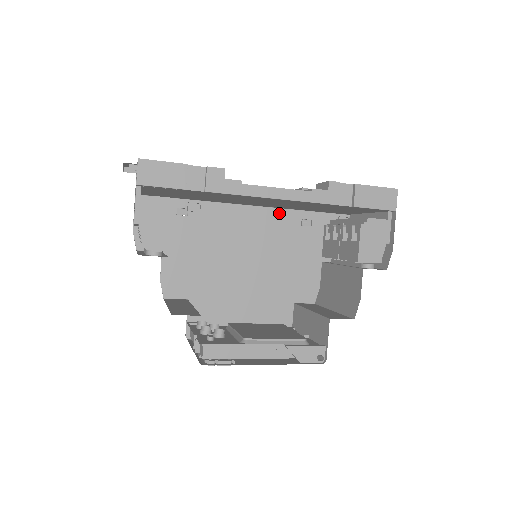
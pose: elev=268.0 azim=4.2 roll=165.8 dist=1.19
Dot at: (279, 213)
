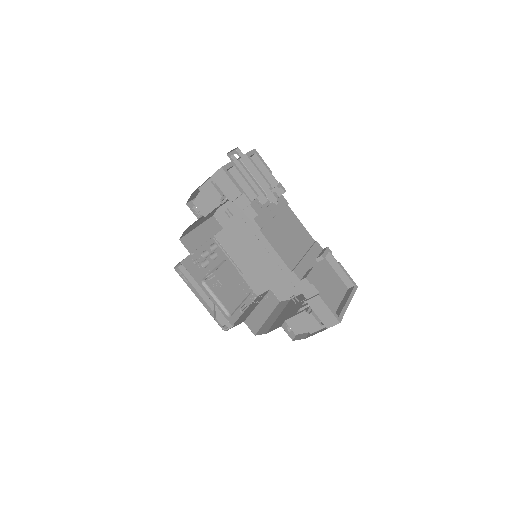
Dot at: occluded
